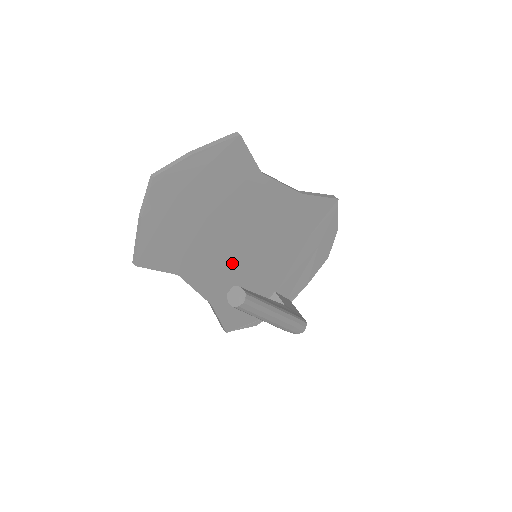
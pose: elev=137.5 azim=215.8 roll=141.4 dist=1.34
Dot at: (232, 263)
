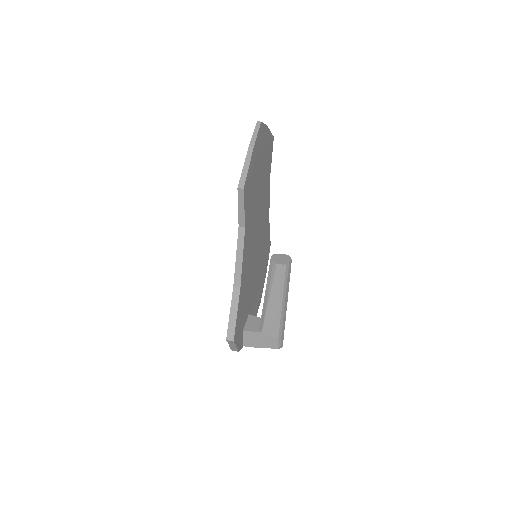
Dot at: (252, 250)
